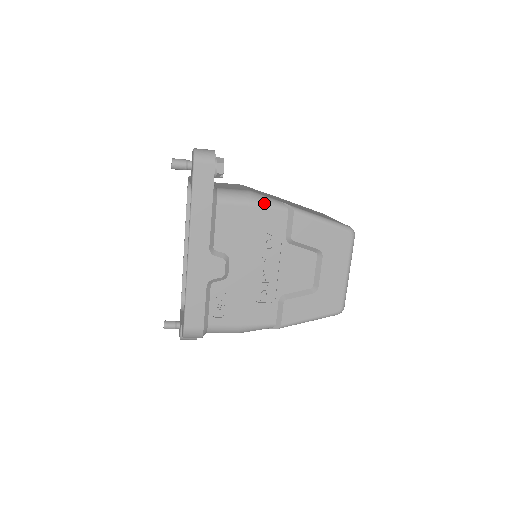
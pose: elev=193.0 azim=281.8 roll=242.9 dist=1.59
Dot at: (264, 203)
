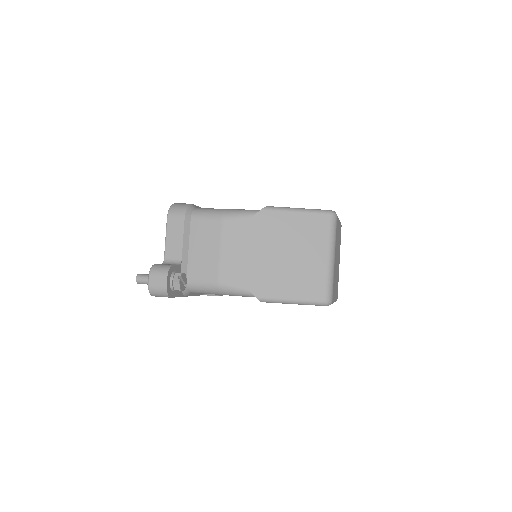
Dot at: (232, 295)
